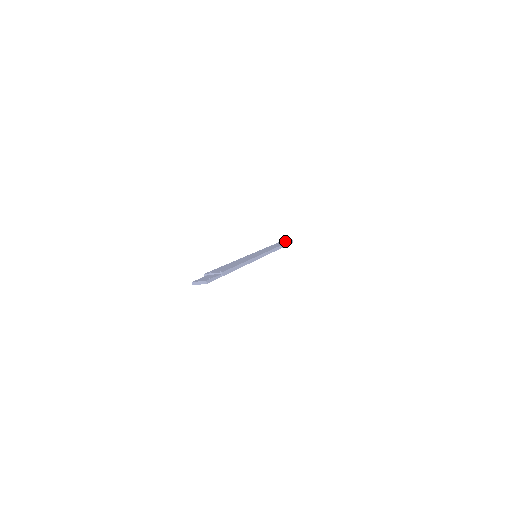
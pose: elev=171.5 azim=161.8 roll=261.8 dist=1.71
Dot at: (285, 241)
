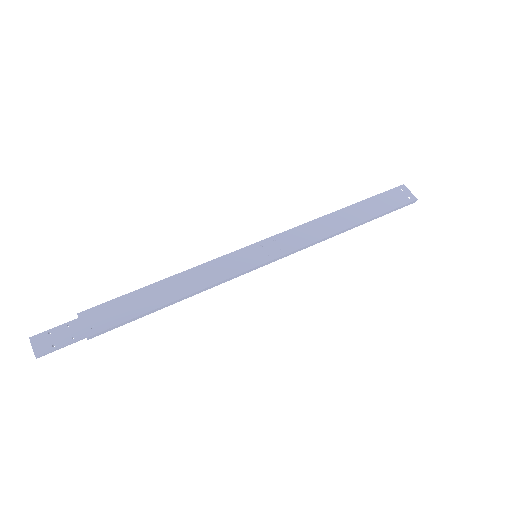
Dot at: (400, 196)
